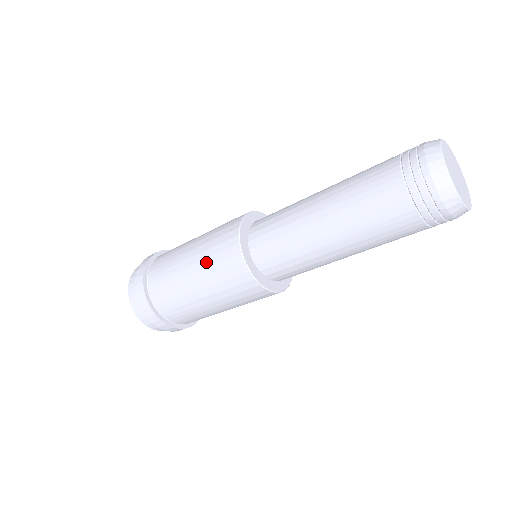
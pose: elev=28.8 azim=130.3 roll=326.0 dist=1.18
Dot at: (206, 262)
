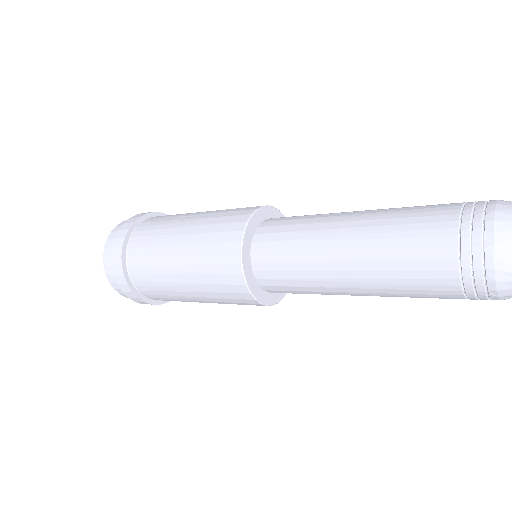
Dot at: (216, 300)
